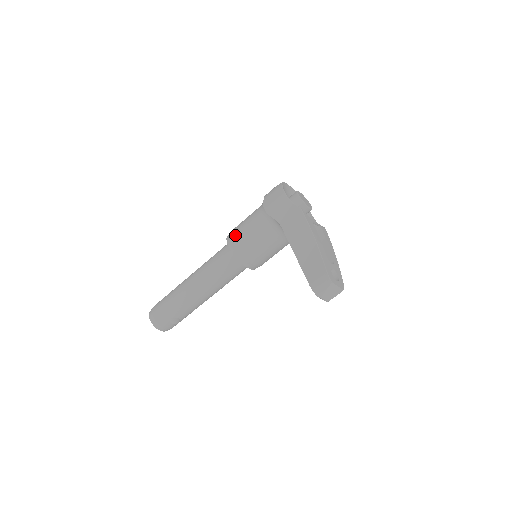
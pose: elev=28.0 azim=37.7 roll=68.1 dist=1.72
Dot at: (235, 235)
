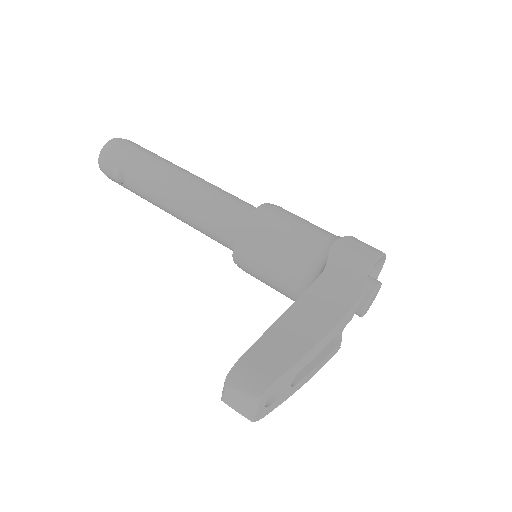
Dot at: (277, 212)
